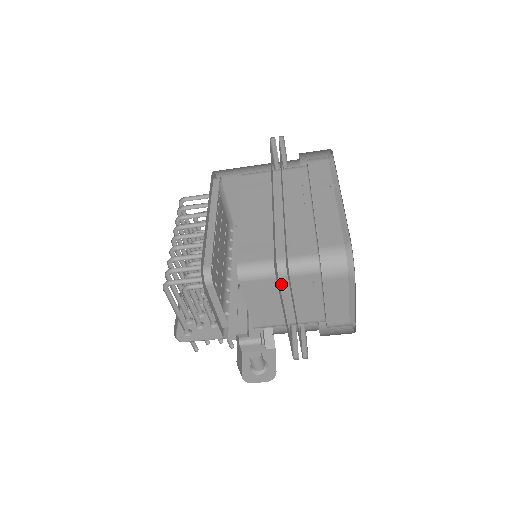
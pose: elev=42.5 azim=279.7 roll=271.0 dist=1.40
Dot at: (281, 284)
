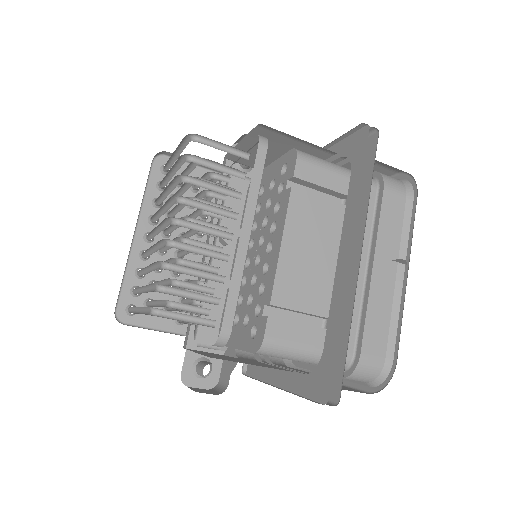
Dot at: occluded
